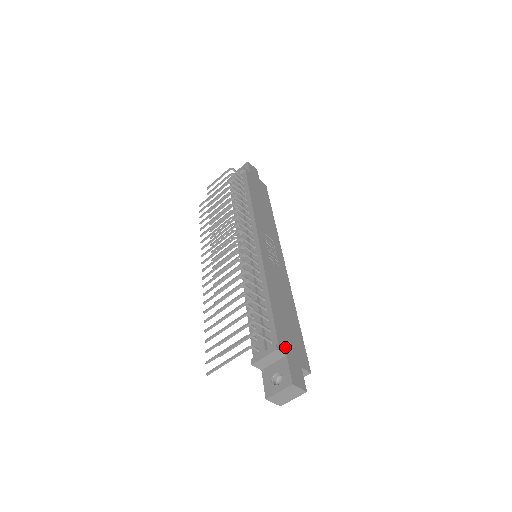
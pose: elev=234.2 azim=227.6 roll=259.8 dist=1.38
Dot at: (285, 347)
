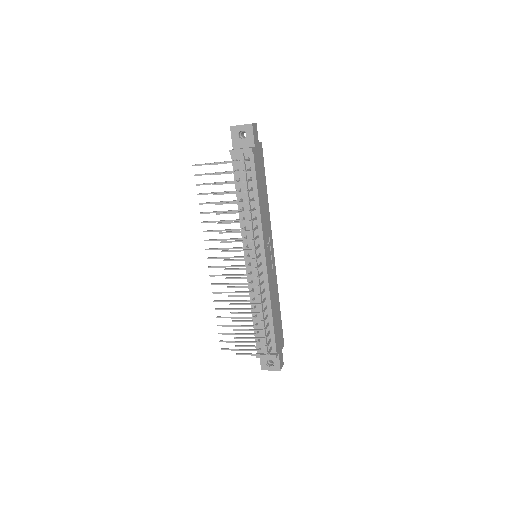
Dot at: (278, 348)
